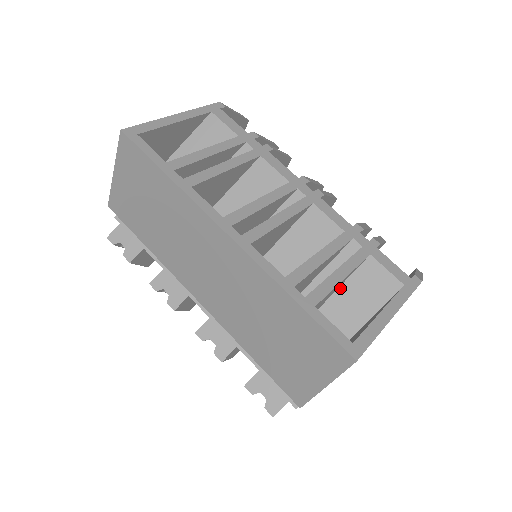
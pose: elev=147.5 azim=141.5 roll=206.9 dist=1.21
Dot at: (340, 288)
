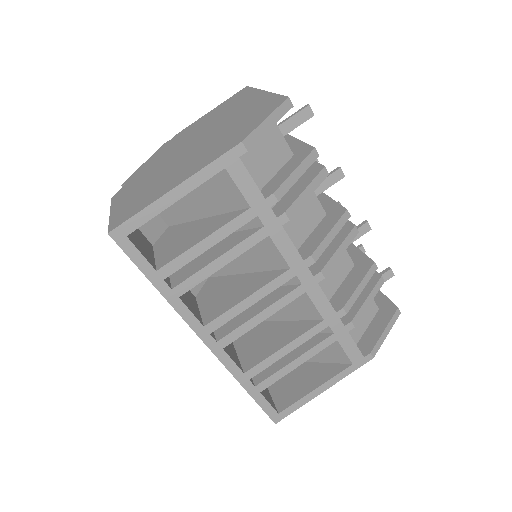
Dot at: occluded
